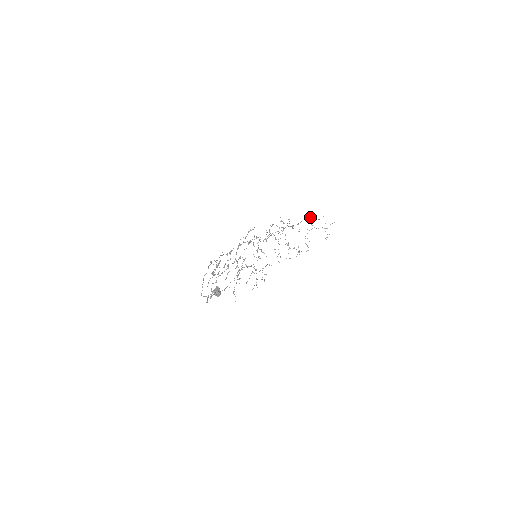
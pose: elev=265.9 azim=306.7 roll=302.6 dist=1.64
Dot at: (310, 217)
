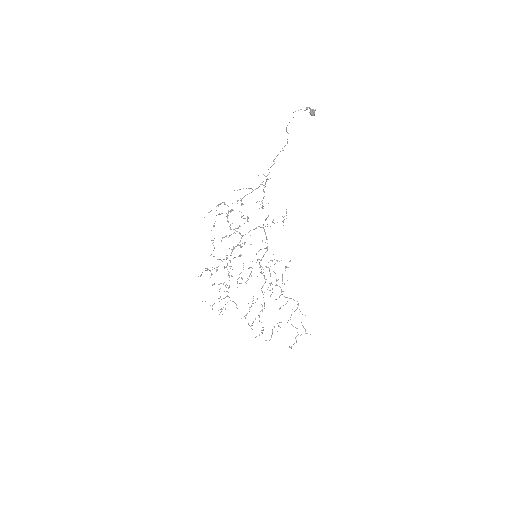
Dot at: (298, 303)
